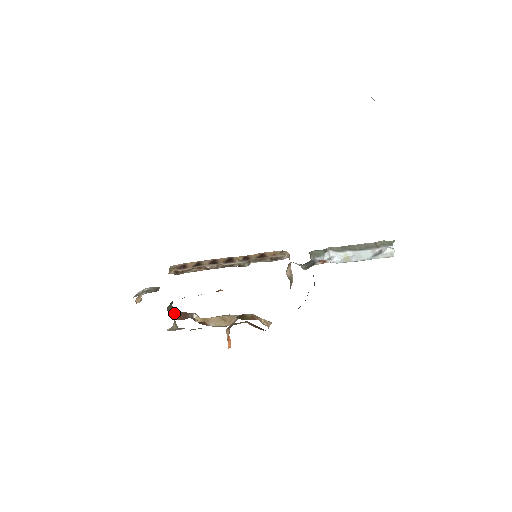
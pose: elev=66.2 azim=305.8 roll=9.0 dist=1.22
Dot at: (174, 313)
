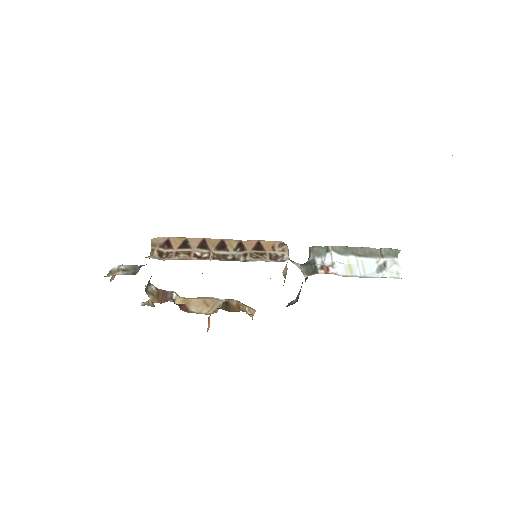
Dot at: (152, 291)
